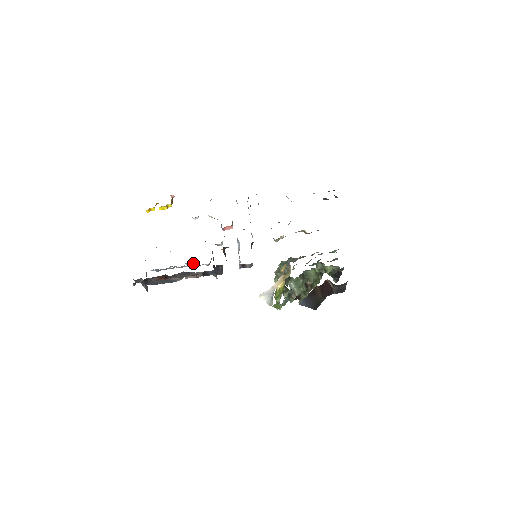
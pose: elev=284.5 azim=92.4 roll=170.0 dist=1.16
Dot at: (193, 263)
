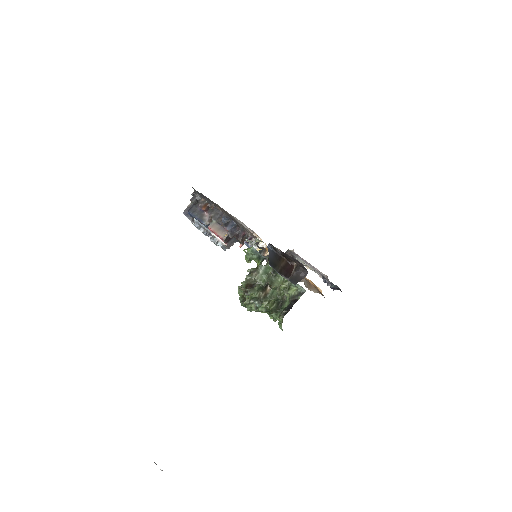
Dot at: (215, 239)
